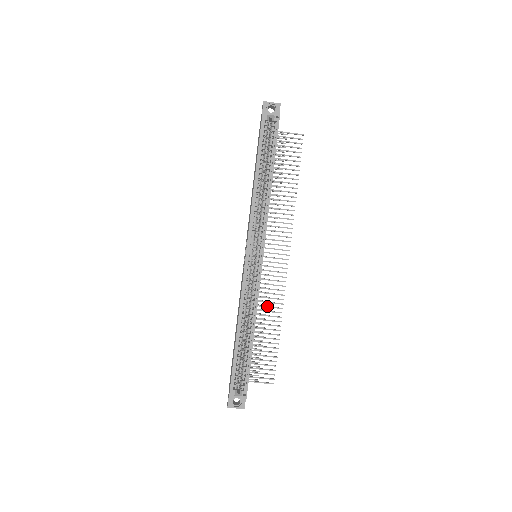
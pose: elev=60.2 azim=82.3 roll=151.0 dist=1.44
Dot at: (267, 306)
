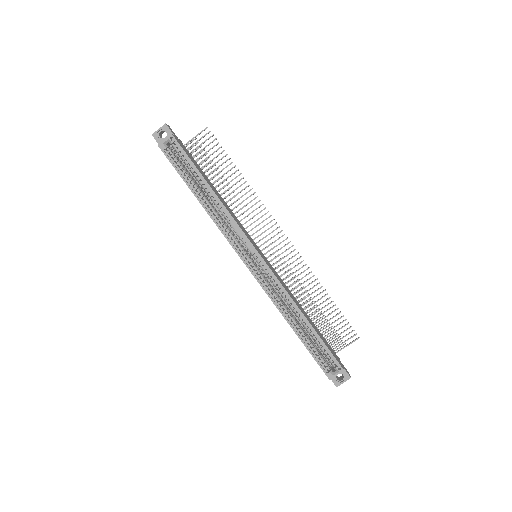
Dot at: (300, 284)
